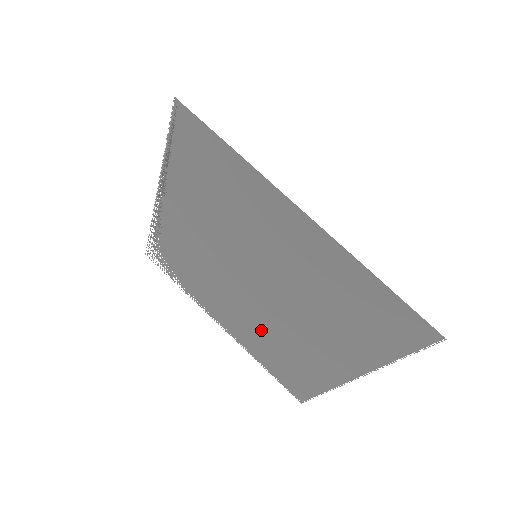
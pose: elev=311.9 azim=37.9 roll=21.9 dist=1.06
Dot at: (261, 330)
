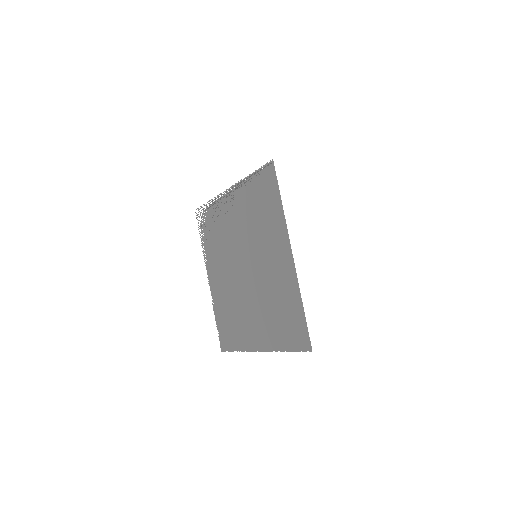
Dot at: (230, 295)
